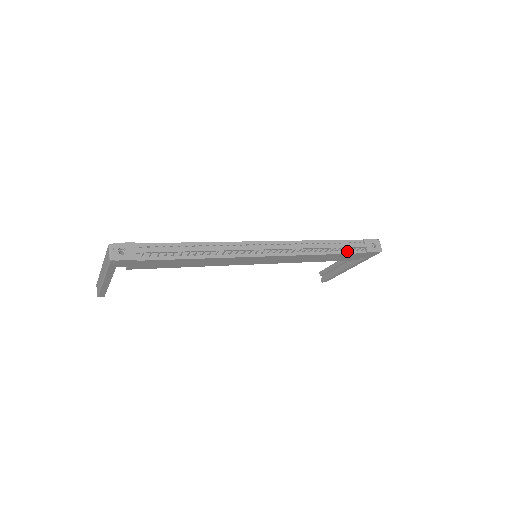
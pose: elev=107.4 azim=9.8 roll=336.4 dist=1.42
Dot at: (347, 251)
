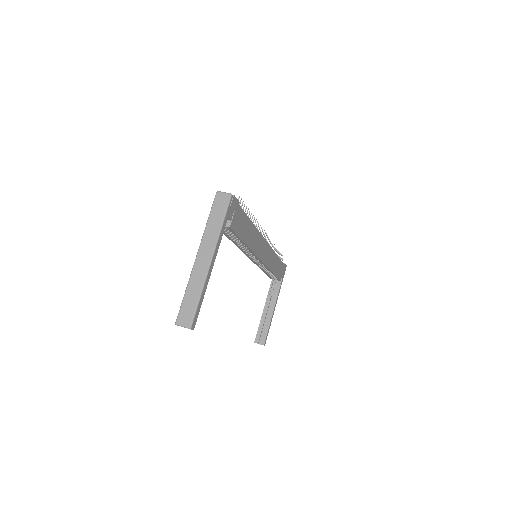
Dot at: occluded
